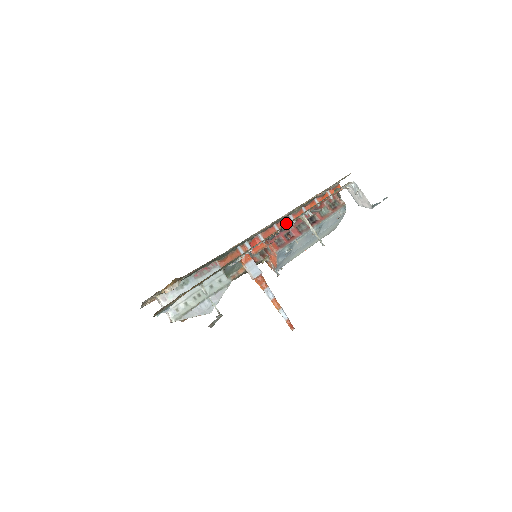
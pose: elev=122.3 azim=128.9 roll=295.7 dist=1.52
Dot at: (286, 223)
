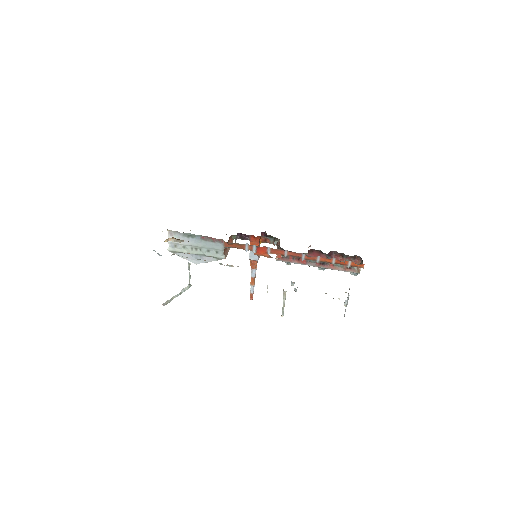
Dot at: (296, 256)
